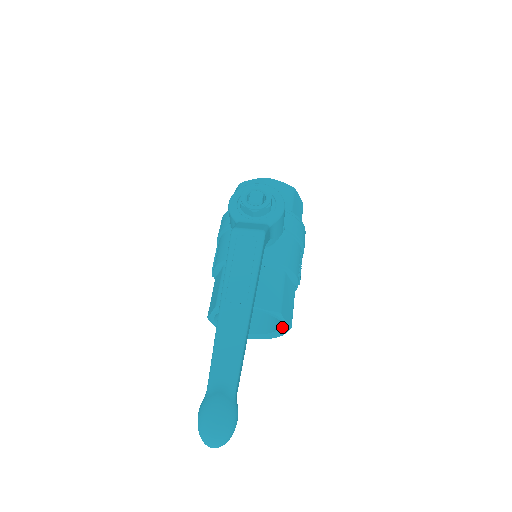
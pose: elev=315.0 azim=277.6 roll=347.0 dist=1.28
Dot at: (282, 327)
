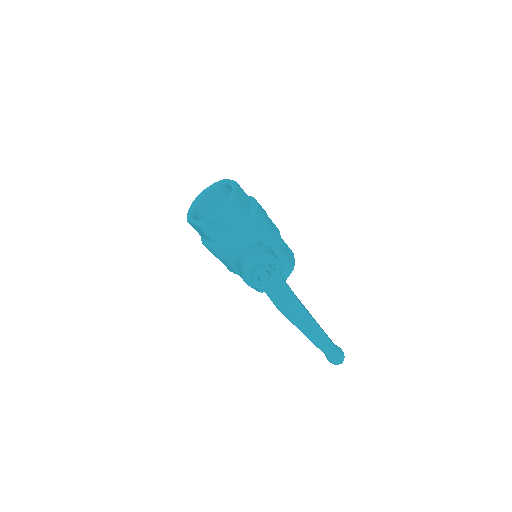
Dot at: occluded
